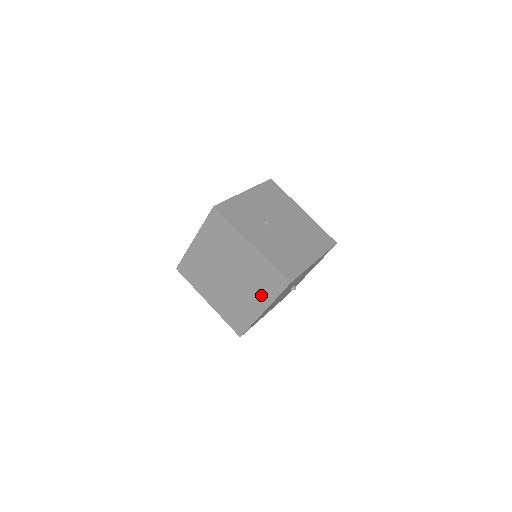
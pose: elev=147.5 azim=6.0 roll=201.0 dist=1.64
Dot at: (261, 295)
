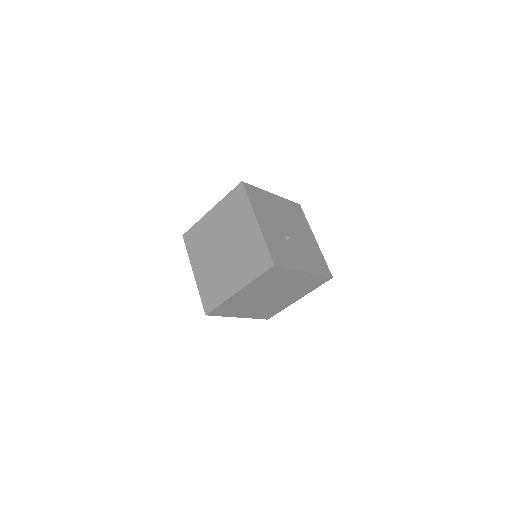
Dot at: (302, 293)
